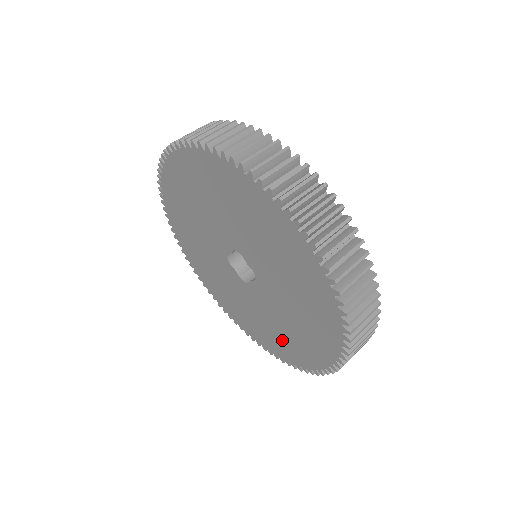
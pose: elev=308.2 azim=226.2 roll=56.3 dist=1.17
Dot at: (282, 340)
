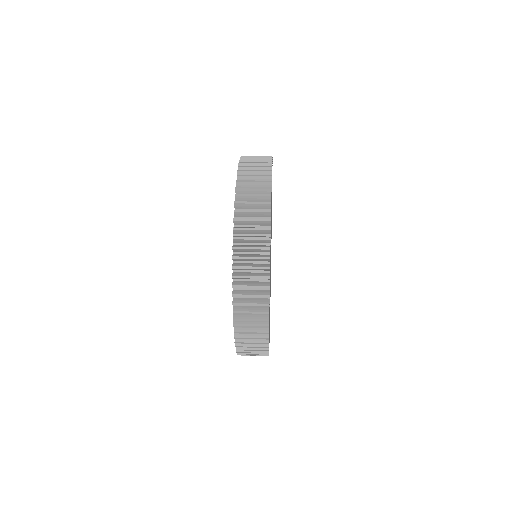
Dot at: occluded
